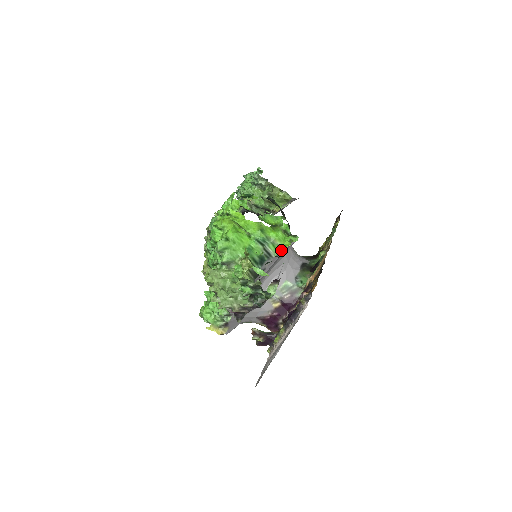
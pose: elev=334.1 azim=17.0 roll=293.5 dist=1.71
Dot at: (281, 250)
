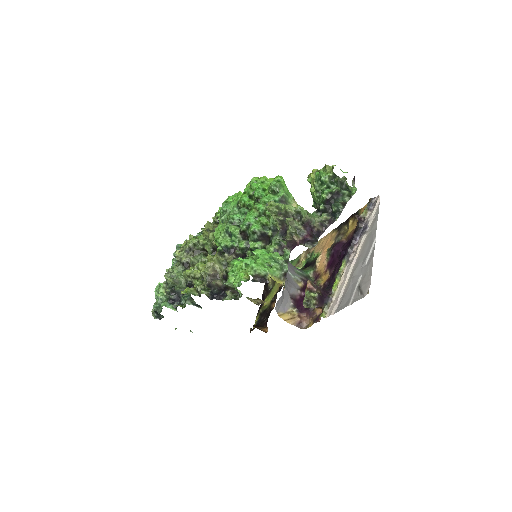
Dot at: occluded
